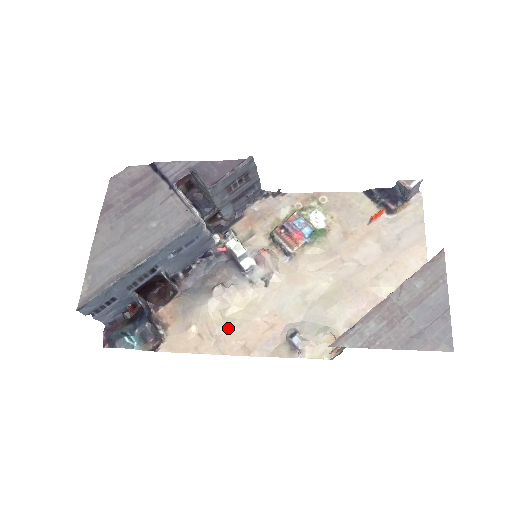
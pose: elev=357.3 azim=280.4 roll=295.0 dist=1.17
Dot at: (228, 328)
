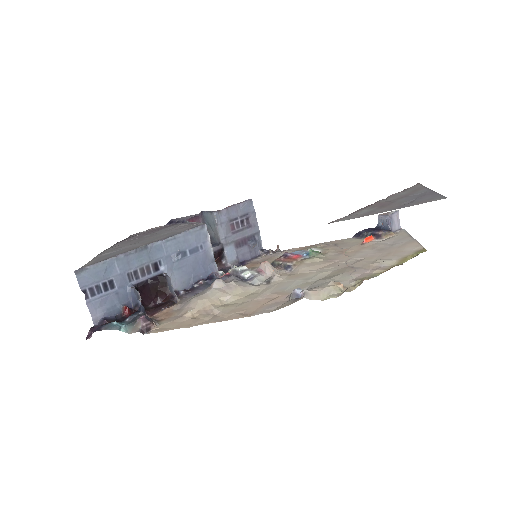
Dot at: (227, 308)
